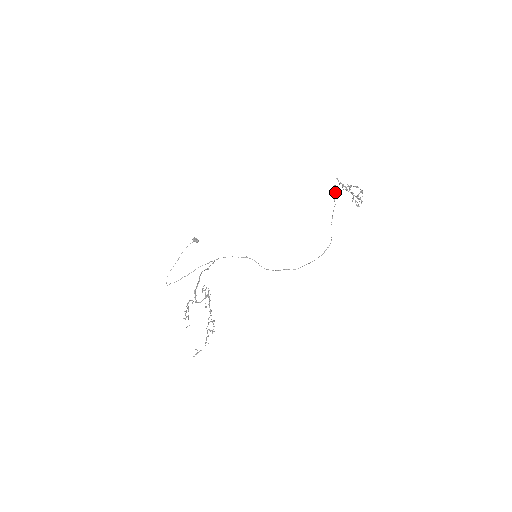
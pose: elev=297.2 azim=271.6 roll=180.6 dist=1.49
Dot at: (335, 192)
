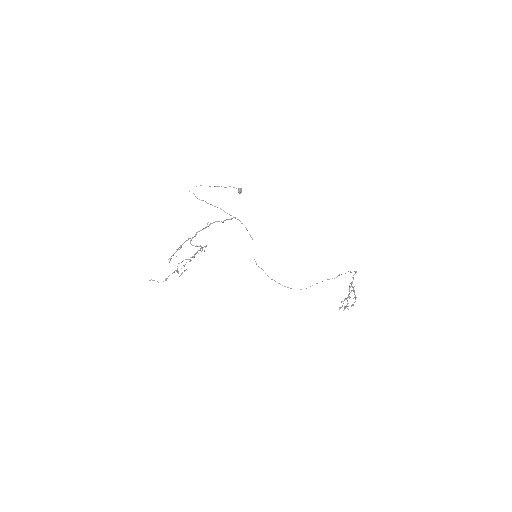
Dot at: occluded
